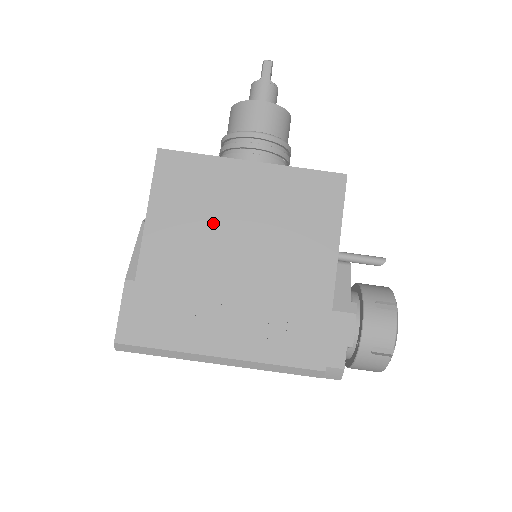
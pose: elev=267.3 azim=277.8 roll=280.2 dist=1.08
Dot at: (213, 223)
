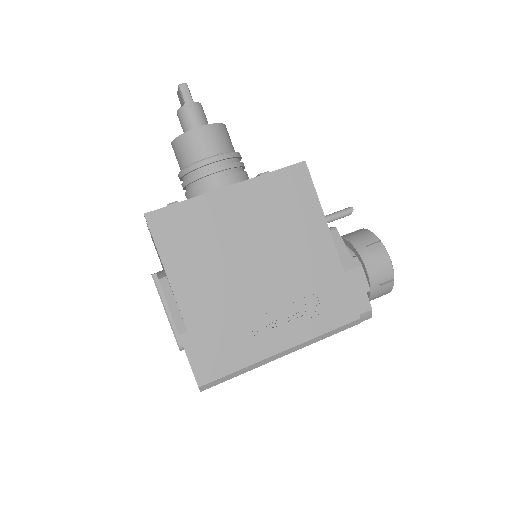
Dot at: (224, 253)
